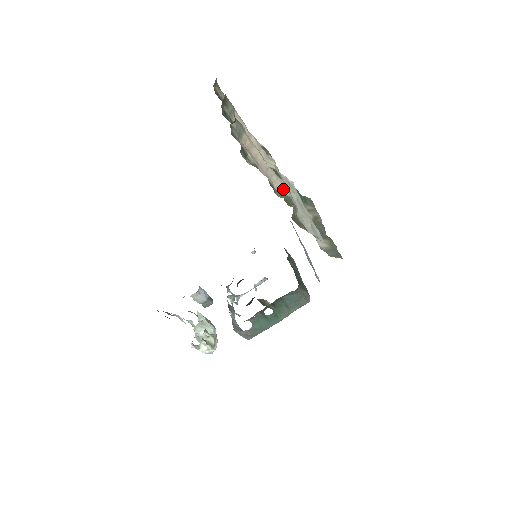
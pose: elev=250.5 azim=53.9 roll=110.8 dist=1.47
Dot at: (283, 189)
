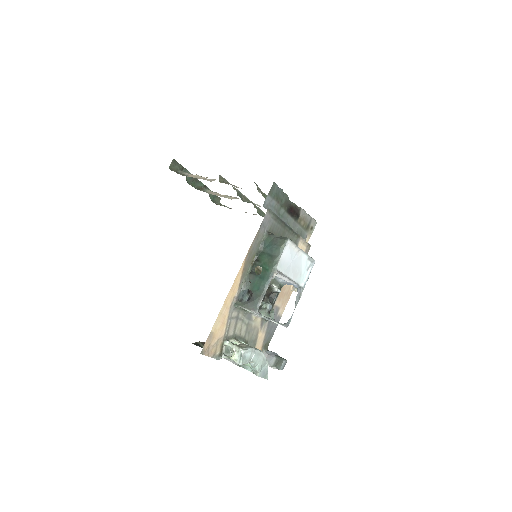
Dot at: occluded
